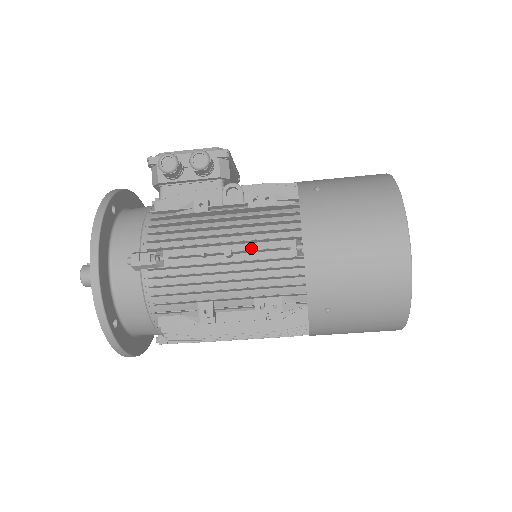
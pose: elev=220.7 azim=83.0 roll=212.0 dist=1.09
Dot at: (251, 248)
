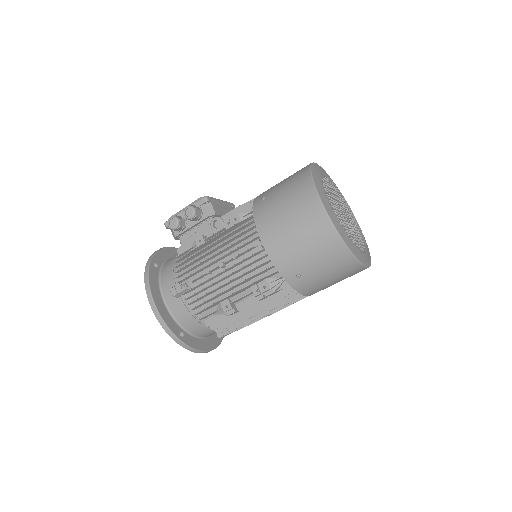
Dot at: (233, 256)
